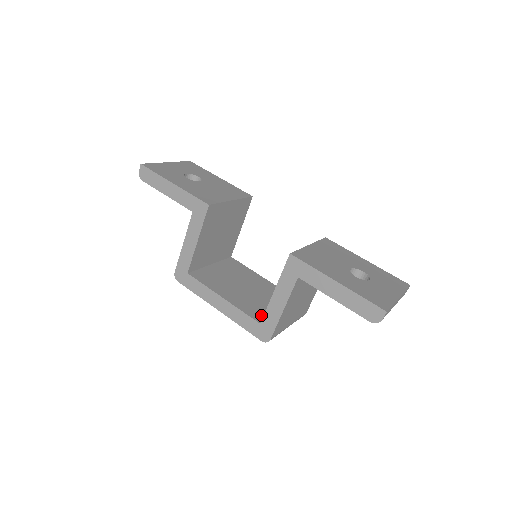
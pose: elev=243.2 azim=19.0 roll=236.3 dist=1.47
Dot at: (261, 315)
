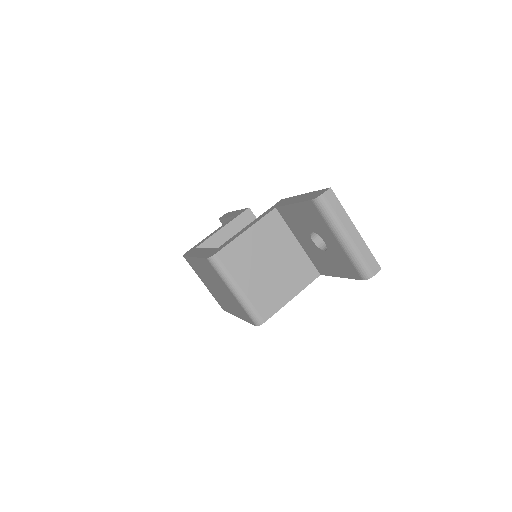
Dot at: occluded
